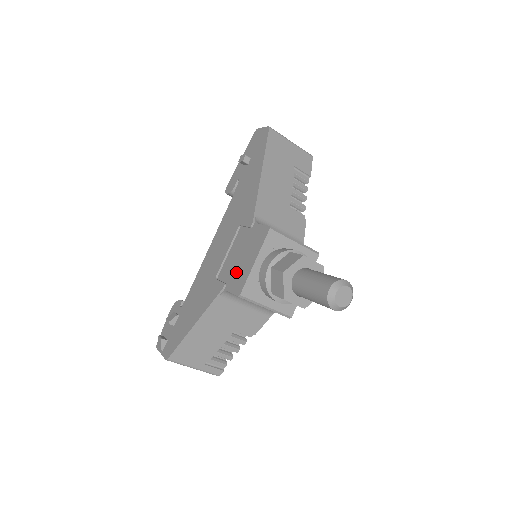
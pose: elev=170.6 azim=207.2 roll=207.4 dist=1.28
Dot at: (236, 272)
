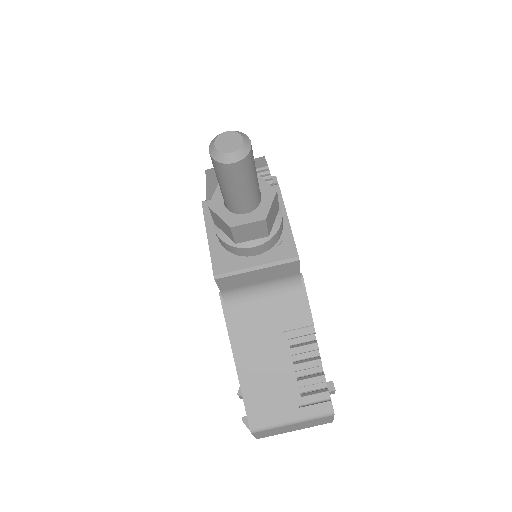
Dot at: occluded
